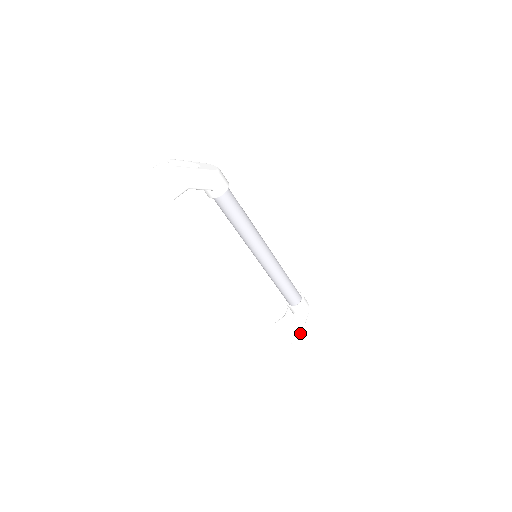
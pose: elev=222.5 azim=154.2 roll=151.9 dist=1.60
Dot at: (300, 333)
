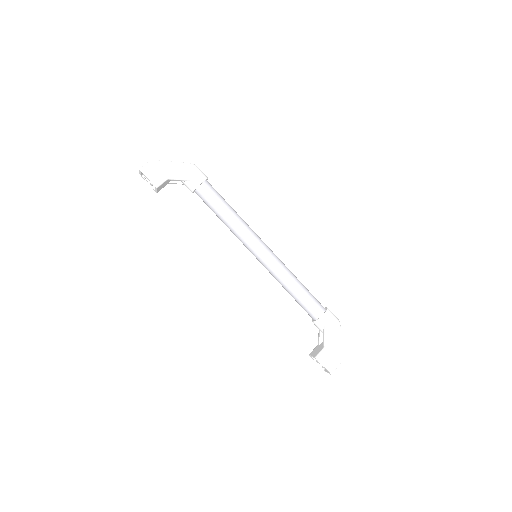
Dot at: (338, 357)
